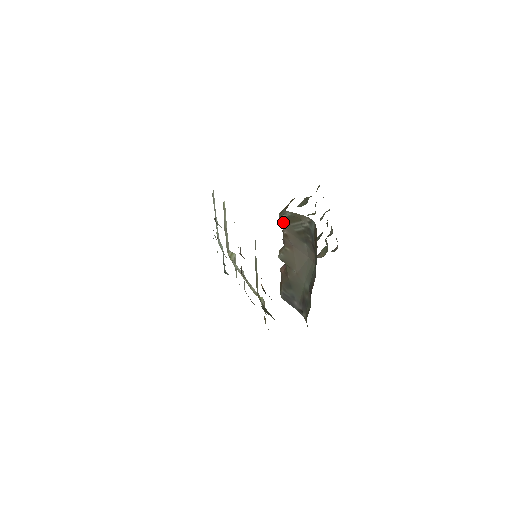
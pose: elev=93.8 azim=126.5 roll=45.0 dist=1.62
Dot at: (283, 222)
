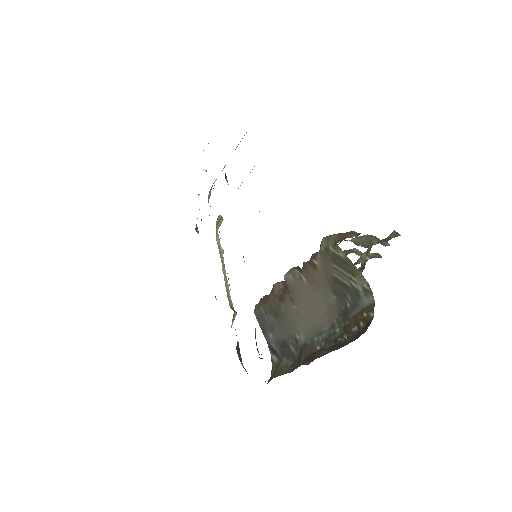
Dot at: (324, 252)
